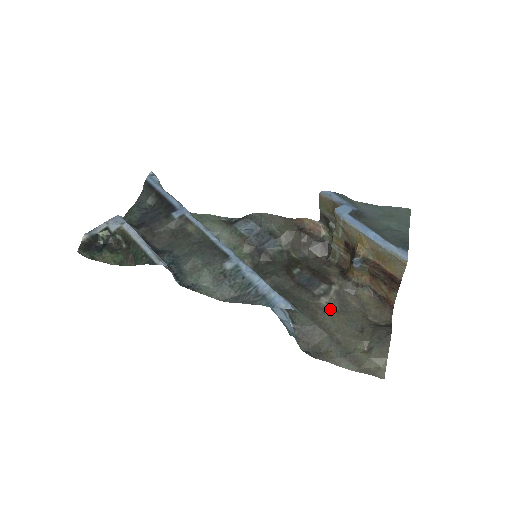
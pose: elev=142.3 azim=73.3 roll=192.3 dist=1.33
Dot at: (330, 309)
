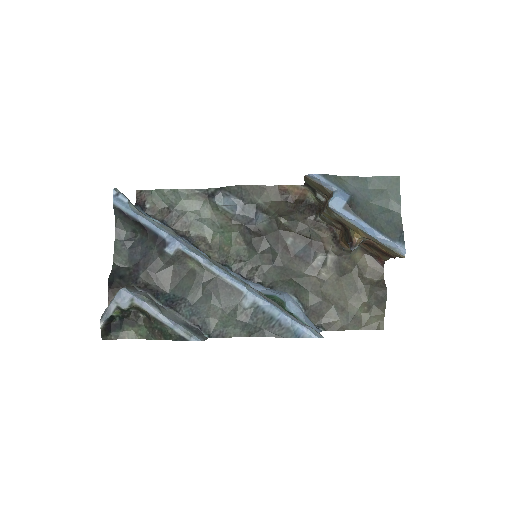
Dot at: (330, 279)
